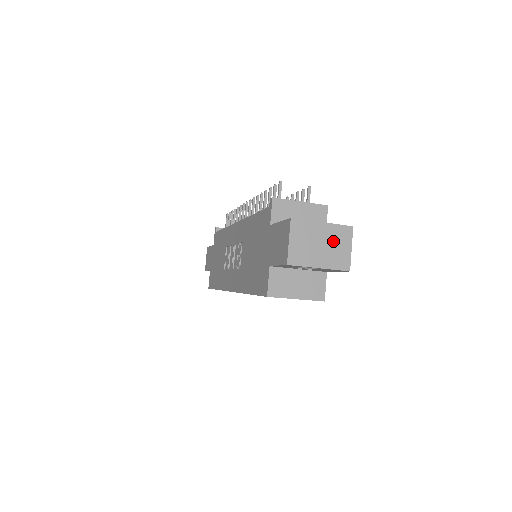
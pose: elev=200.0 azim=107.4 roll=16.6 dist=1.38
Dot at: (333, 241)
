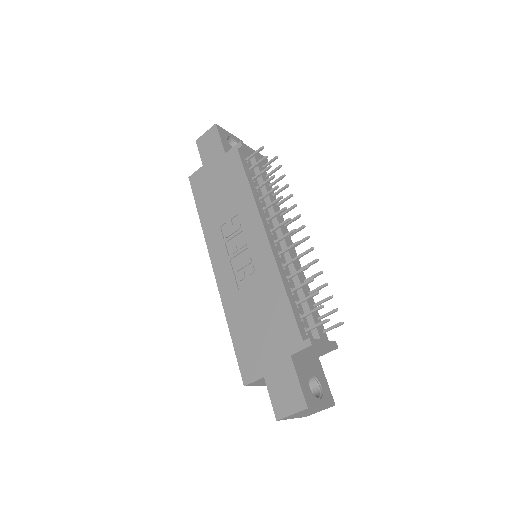
Dot at: (316, 411)
